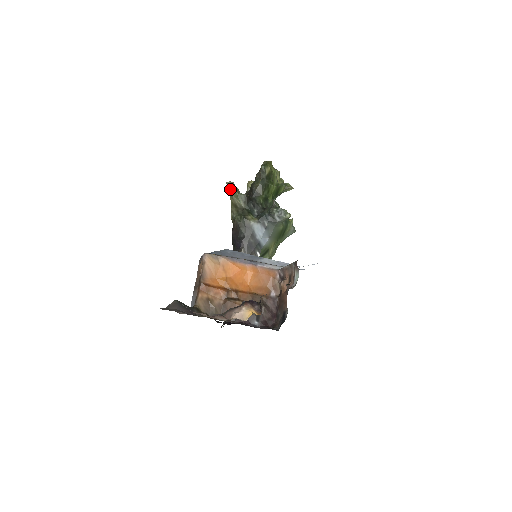
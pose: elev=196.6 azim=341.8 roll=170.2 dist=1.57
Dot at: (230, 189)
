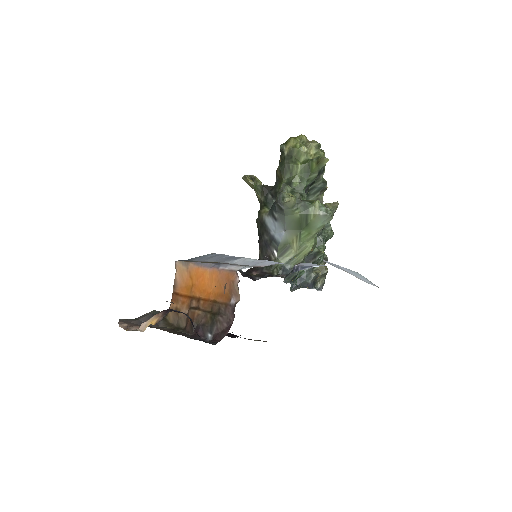
Dot at: (248, 184)
